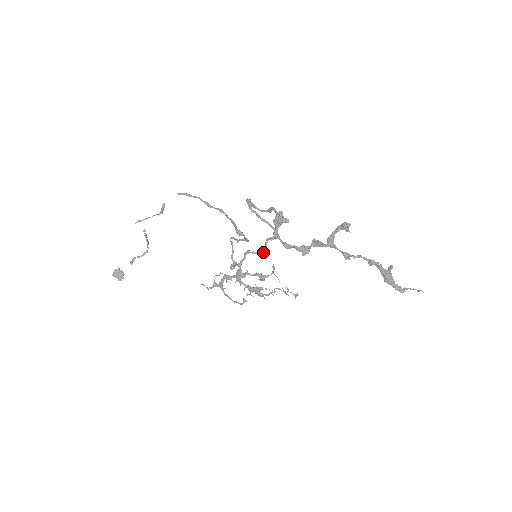
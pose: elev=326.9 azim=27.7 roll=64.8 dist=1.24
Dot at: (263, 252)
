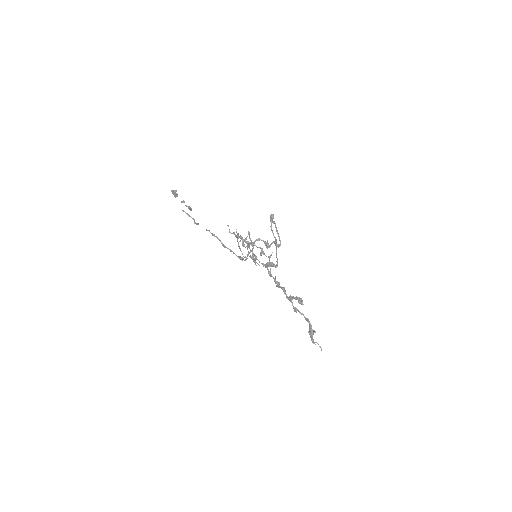
Dot at: (268, 246)
